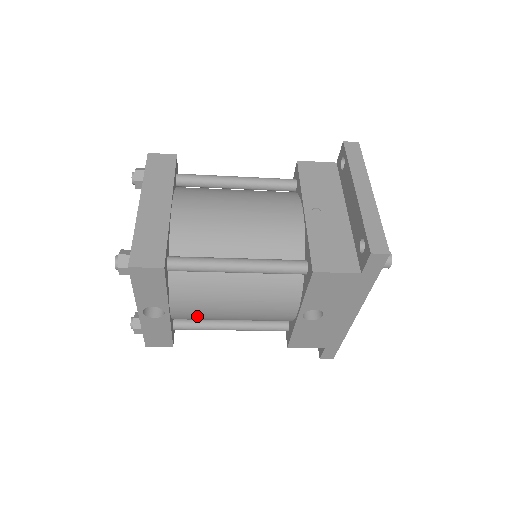
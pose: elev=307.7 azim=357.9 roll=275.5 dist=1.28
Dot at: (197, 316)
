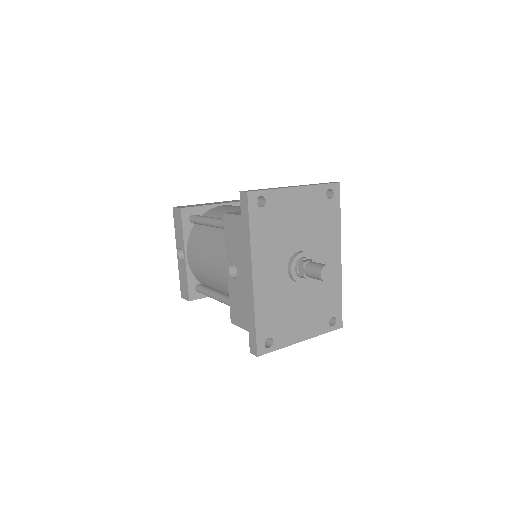
Dot at: (197, 267)
